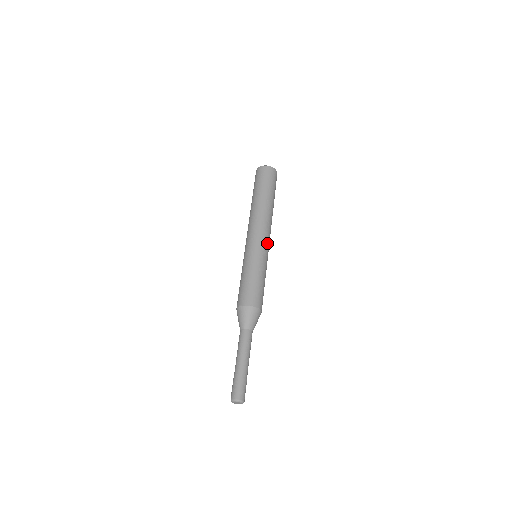
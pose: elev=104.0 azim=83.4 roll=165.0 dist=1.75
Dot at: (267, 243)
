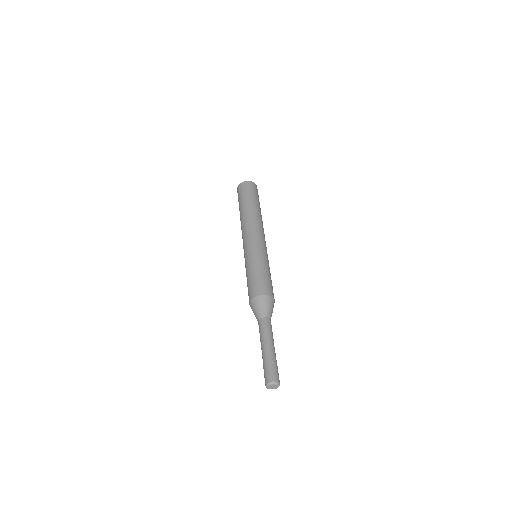
Dot at: (263, 241)
